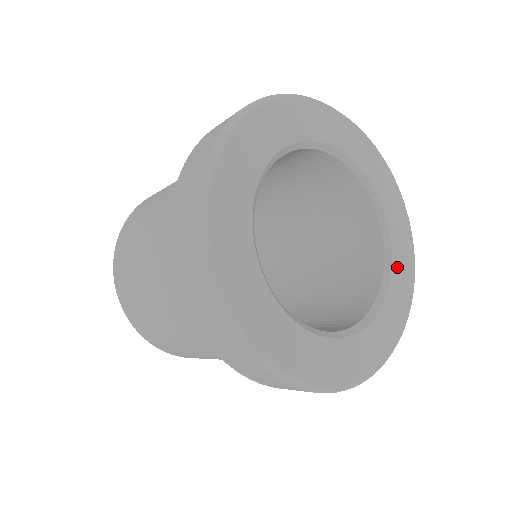
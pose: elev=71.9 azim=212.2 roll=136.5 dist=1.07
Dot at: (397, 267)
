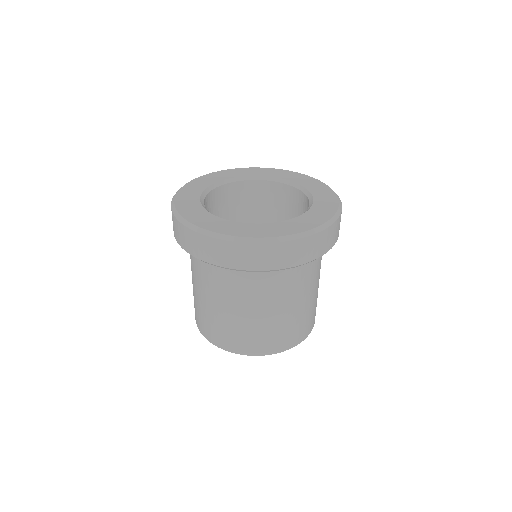
Dot at: (303, 183)
